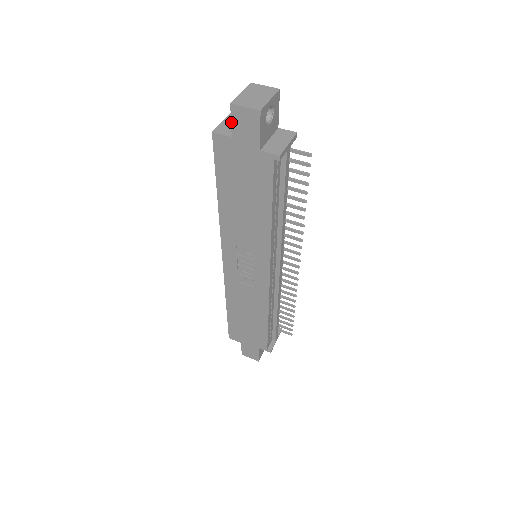
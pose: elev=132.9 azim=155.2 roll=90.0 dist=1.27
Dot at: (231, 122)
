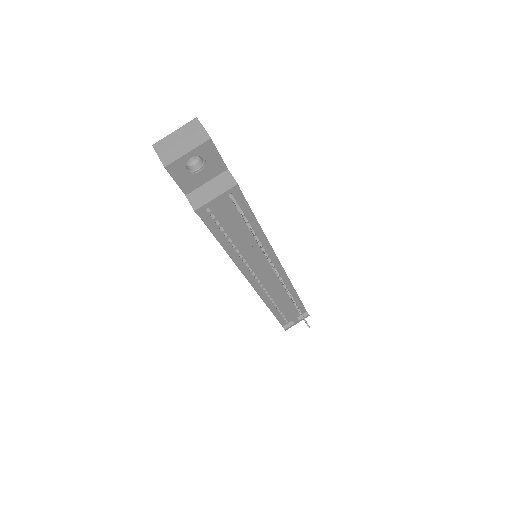
Dot at: occluded
